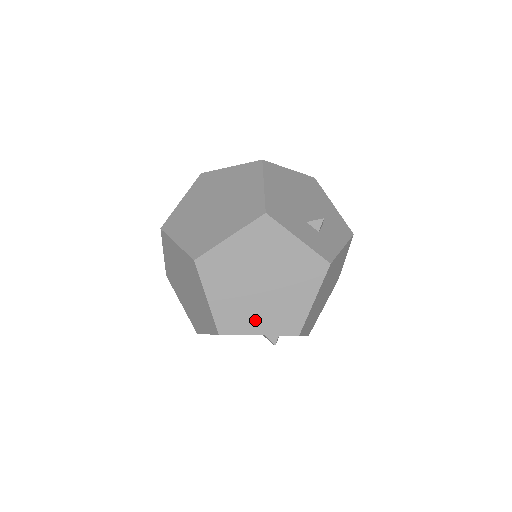
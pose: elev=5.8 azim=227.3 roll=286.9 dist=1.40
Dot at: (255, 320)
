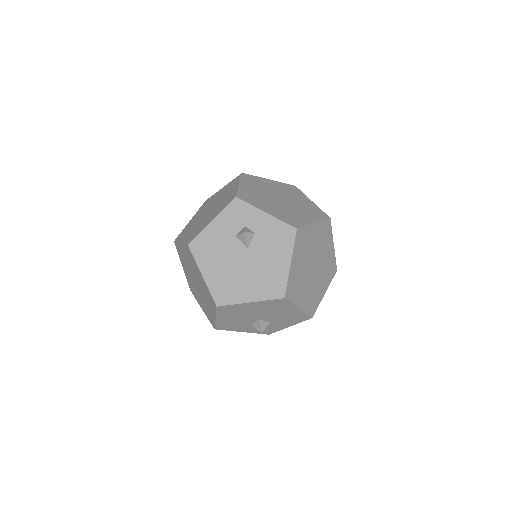
Dot at: (208, 221)
